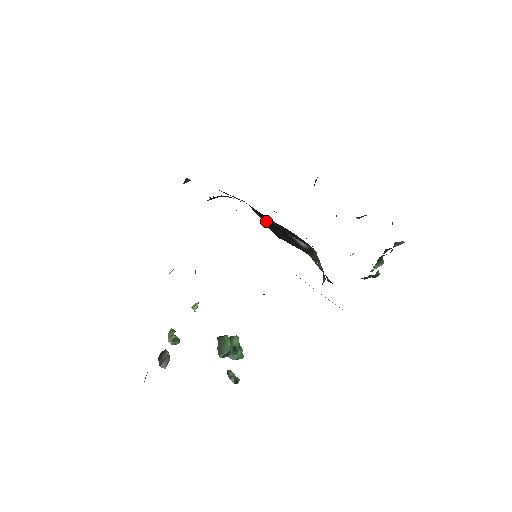
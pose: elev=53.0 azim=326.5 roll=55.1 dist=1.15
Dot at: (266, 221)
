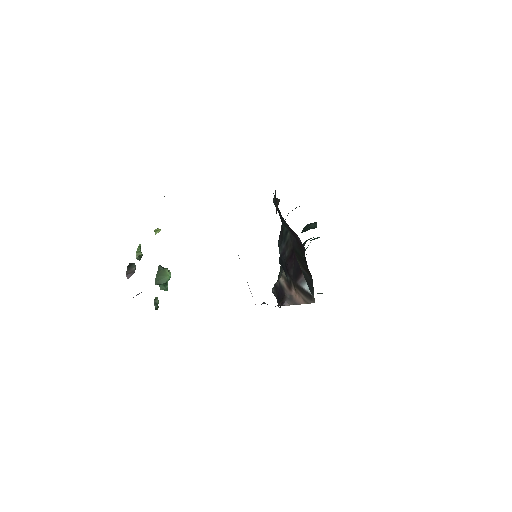
Dot at: (291, 251)
